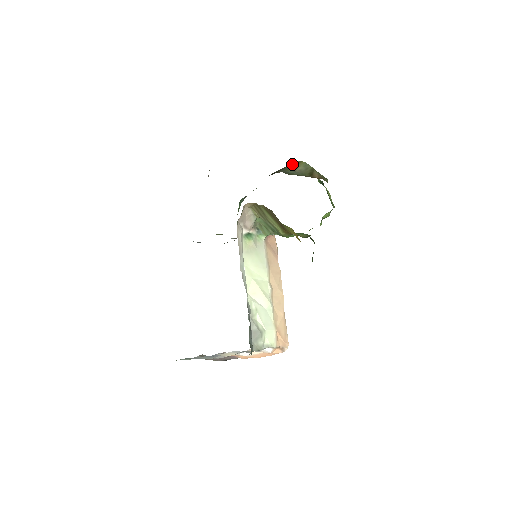
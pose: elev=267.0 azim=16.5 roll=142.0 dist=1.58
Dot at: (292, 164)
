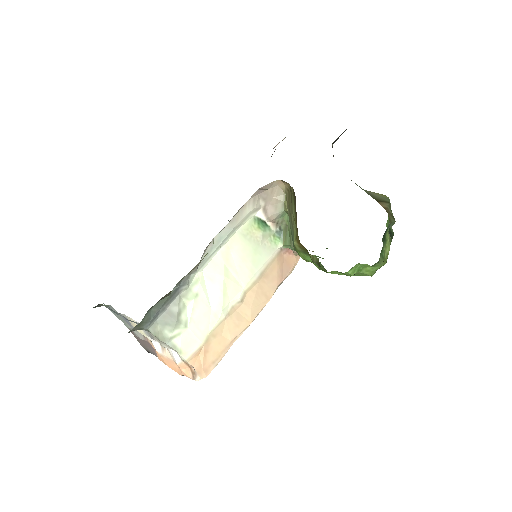
Dot at: occluded
